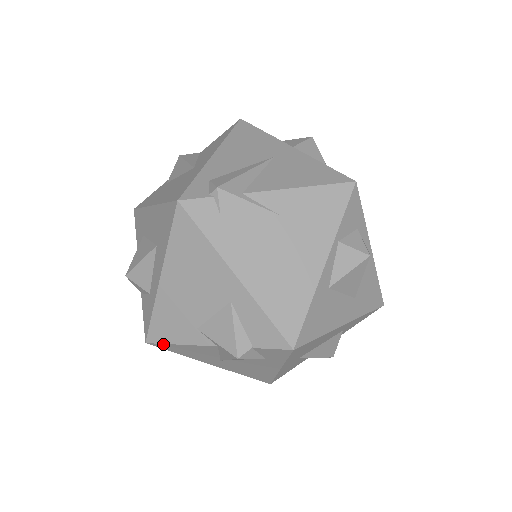
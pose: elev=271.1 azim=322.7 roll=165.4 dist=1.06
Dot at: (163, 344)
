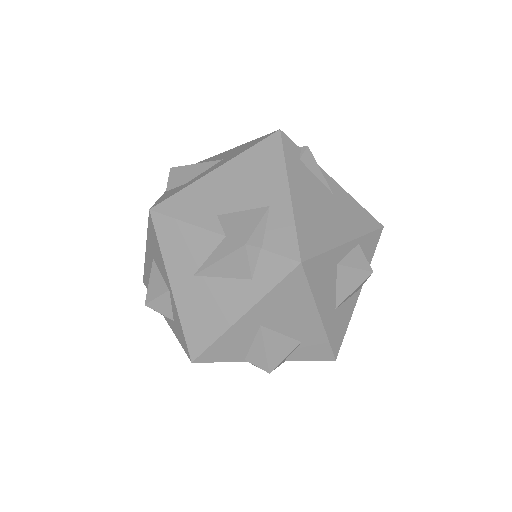
Dot at: (167, 217)
